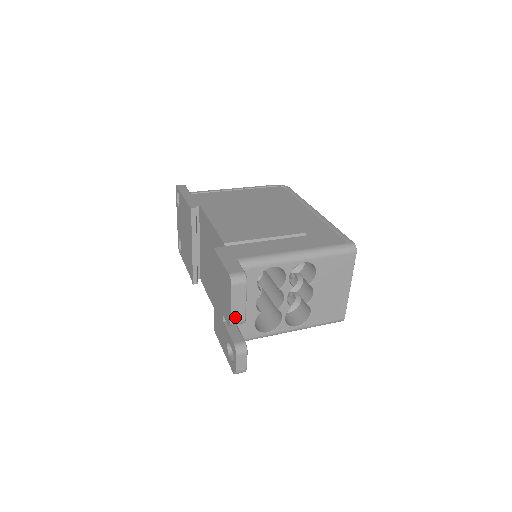
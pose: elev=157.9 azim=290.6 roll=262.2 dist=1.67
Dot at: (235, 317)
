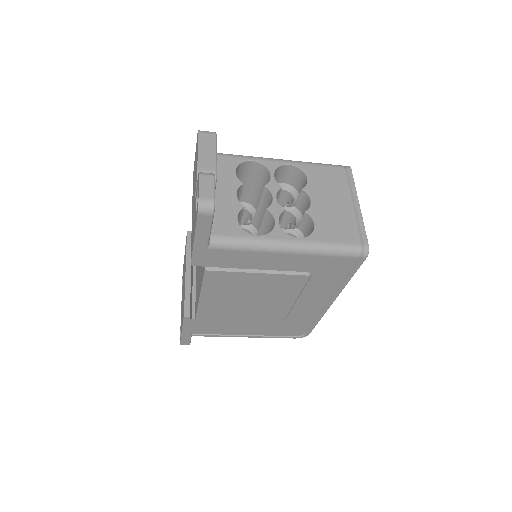
Dot at: (203, 165)
